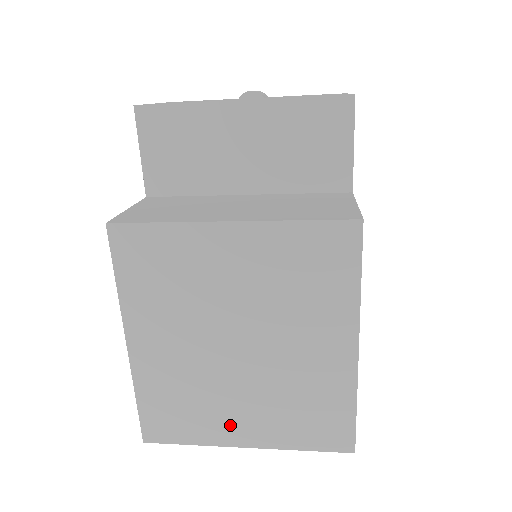
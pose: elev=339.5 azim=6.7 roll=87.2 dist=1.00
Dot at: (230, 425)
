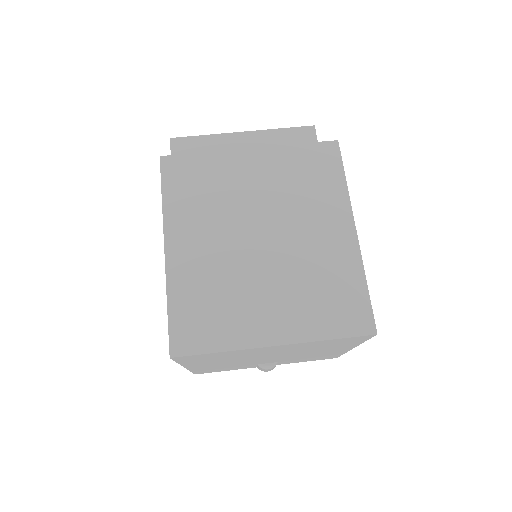
Dot at: (258, 321)
